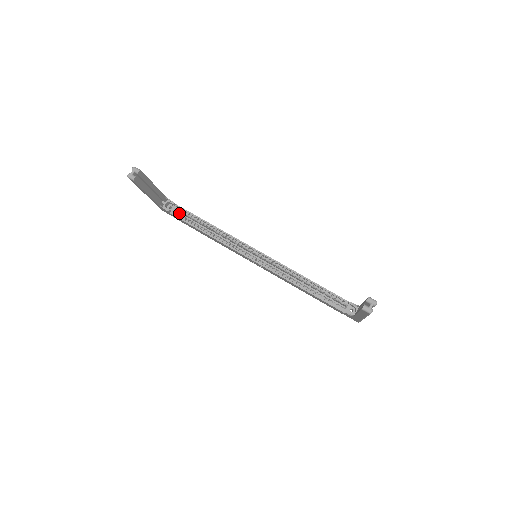
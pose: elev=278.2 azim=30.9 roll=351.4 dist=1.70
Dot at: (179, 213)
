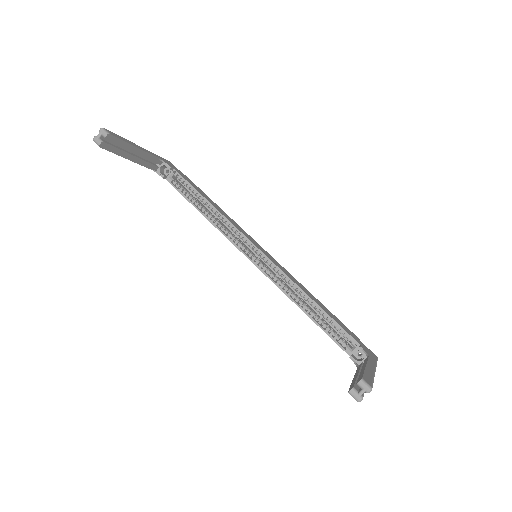
Dot at: occluded
